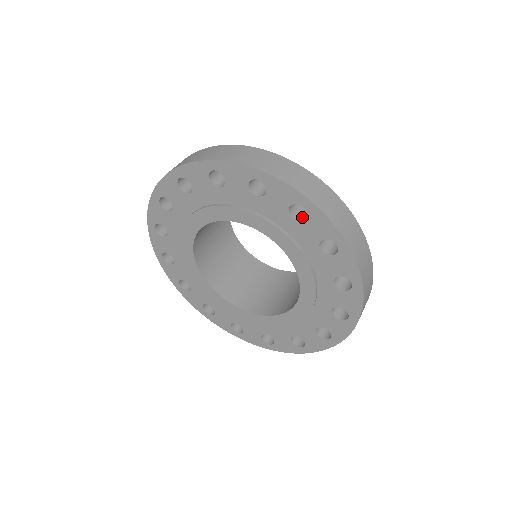
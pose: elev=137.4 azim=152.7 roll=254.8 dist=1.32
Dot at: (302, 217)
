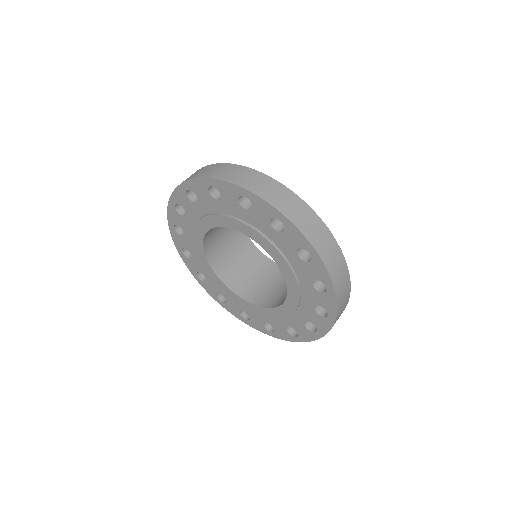
Dot at: (306, 257)
